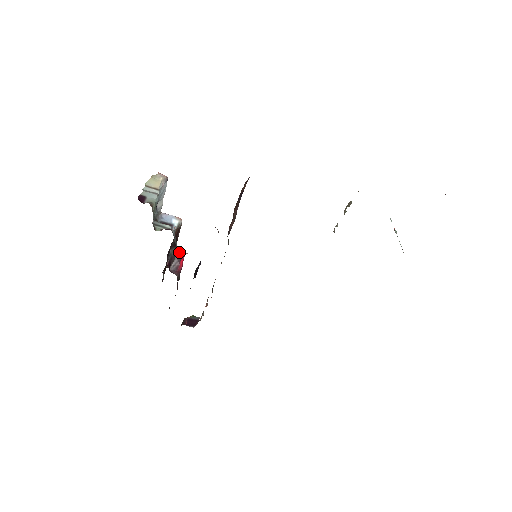
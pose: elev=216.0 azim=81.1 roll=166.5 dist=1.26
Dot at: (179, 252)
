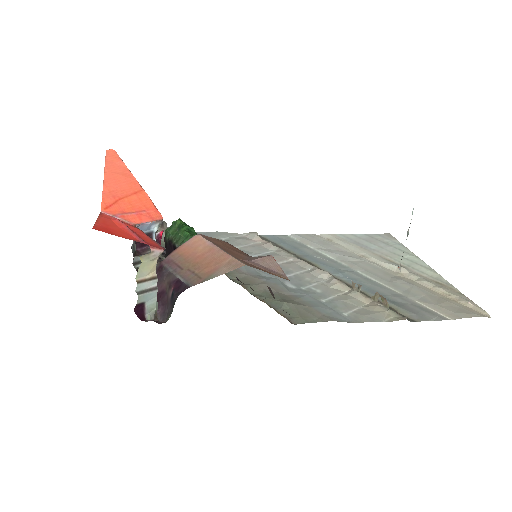
Dot at: occluded
